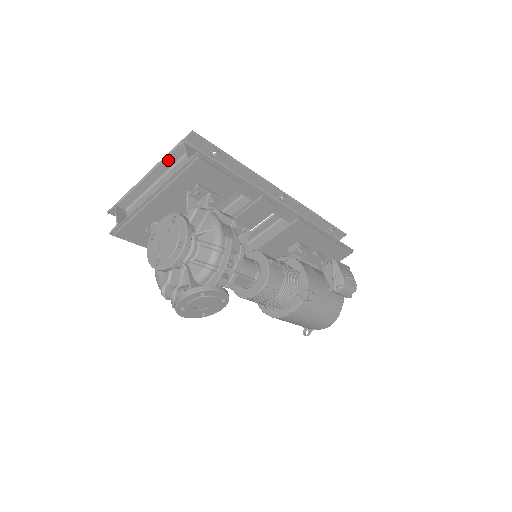
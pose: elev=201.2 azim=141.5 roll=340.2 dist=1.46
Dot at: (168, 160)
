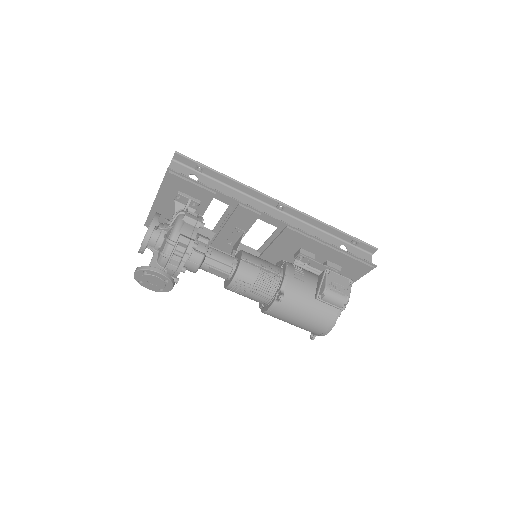
Dot at: occluded
